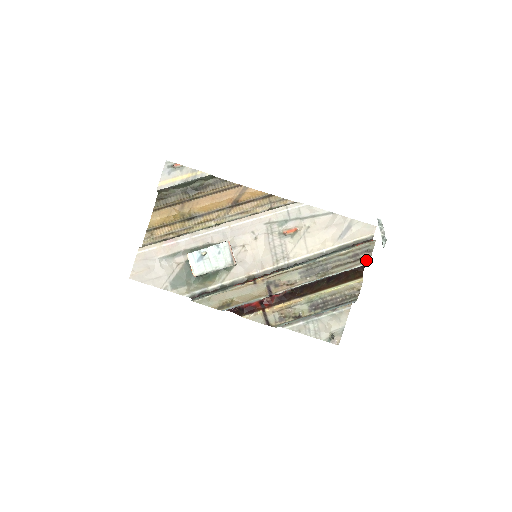
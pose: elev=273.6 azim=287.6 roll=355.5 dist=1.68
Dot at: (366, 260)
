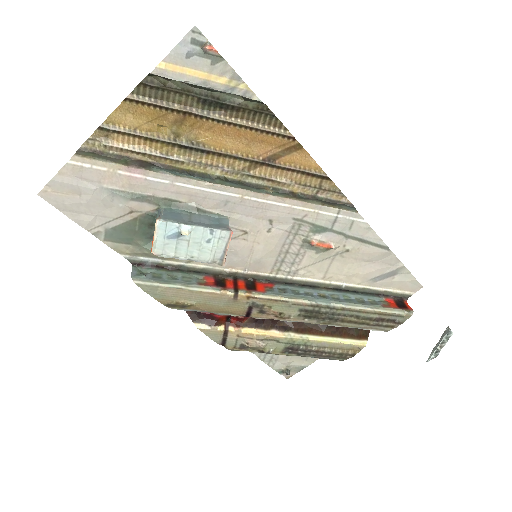
Dot at: (386, 329)
